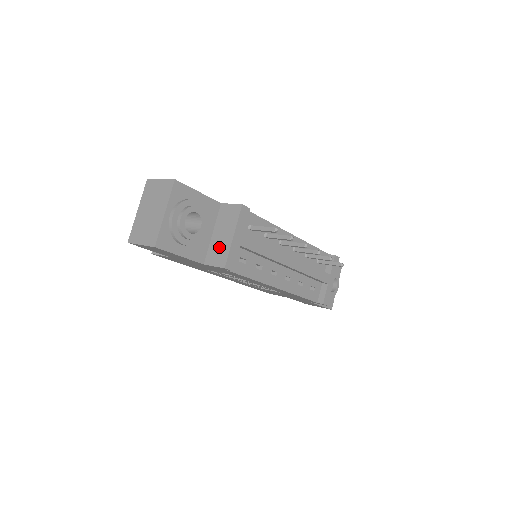
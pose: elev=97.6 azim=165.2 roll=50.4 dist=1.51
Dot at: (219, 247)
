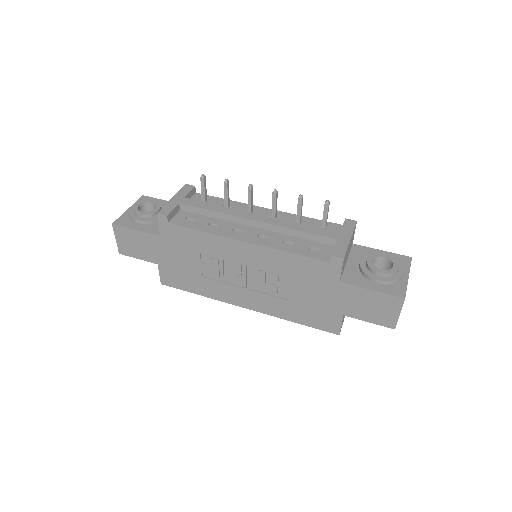
Dot at: occluded
